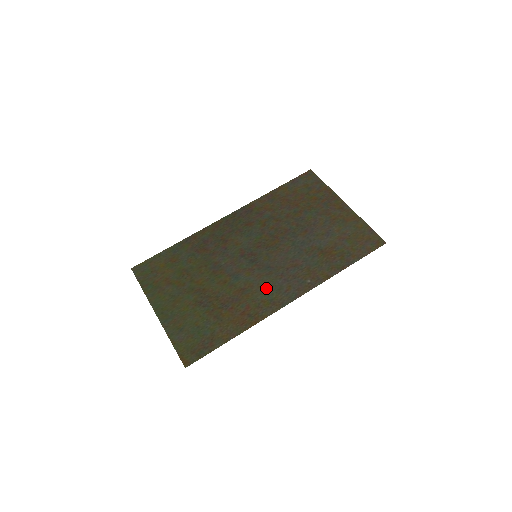
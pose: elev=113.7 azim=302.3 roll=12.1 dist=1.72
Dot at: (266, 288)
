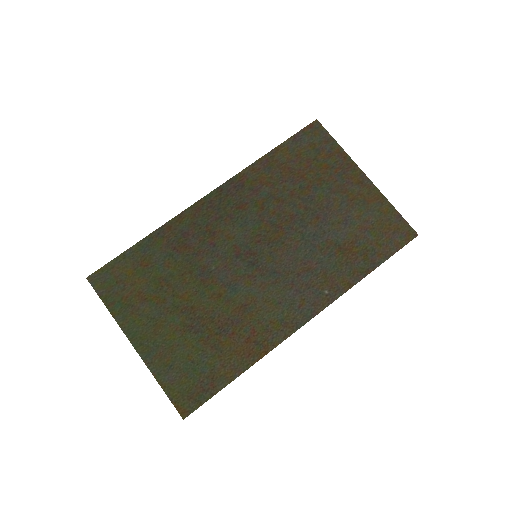
Dot at: (274, 303)
